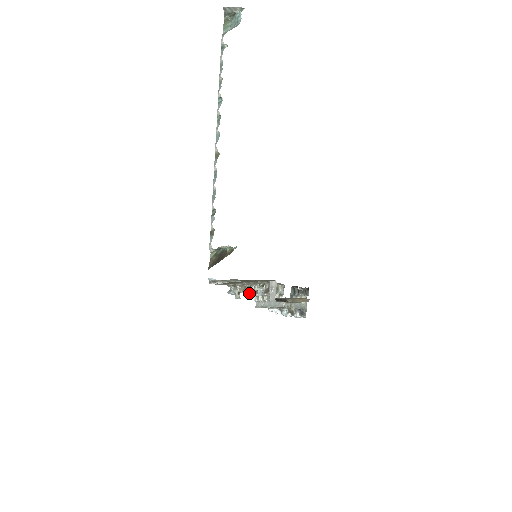
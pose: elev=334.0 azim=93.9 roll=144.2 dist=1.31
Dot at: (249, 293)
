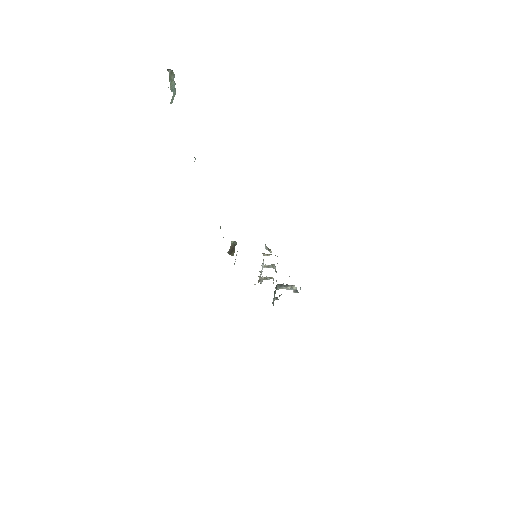
Dot at: occluded
